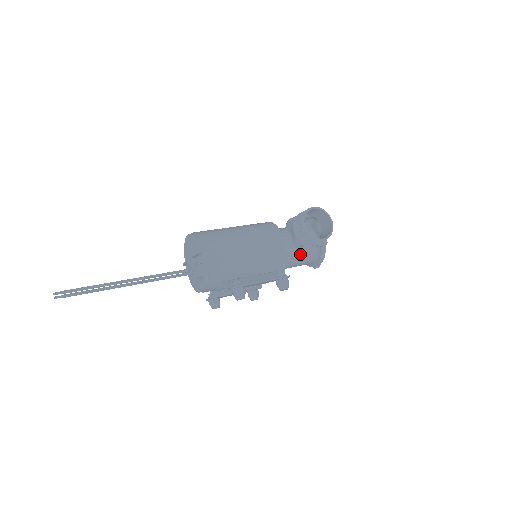
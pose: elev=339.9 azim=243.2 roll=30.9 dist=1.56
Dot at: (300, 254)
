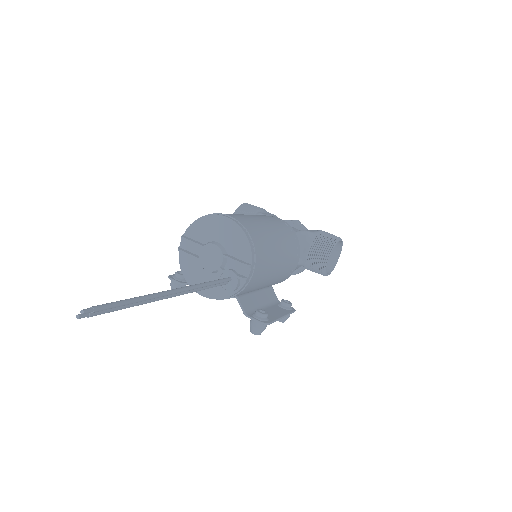
Dot at: occluded
